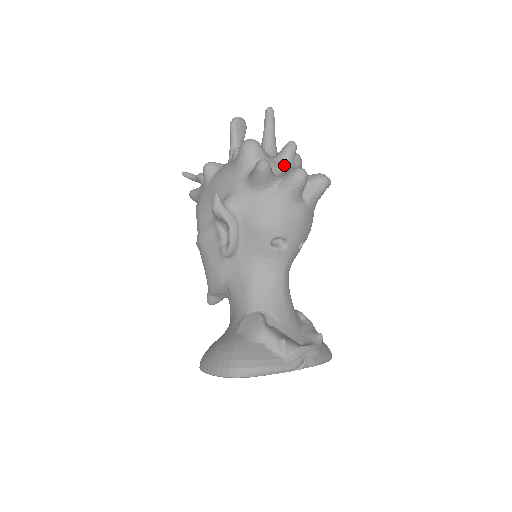
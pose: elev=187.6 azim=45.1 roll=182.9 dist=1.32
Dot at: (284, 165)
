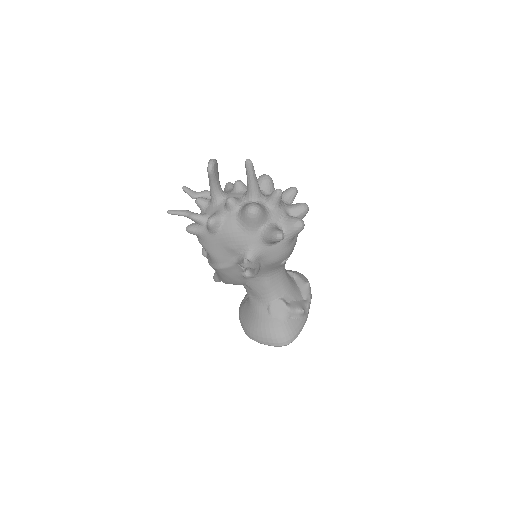
Dot at: (278, 210)
